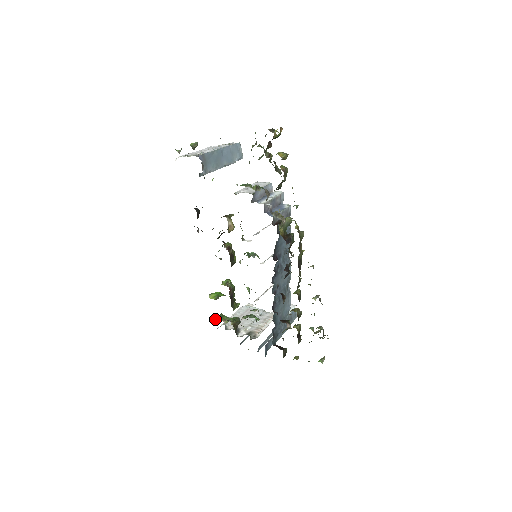
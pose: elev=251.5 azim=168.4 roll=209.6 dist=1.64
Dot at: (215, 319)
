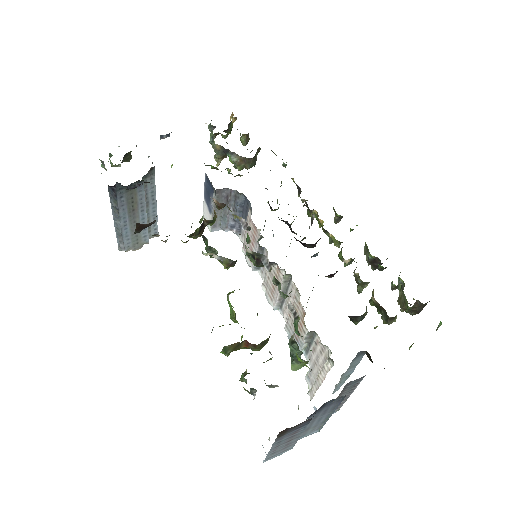
Dot at: (242, 374)
